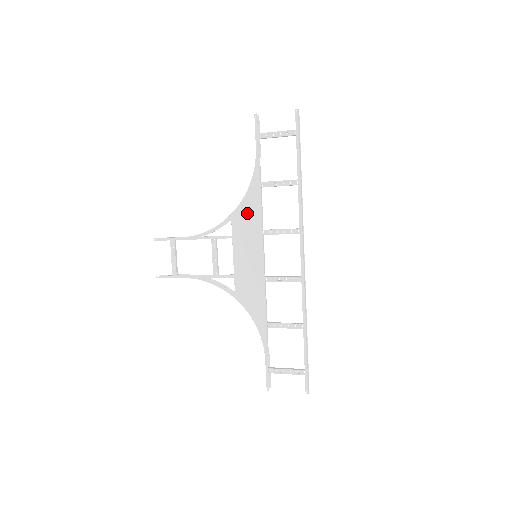
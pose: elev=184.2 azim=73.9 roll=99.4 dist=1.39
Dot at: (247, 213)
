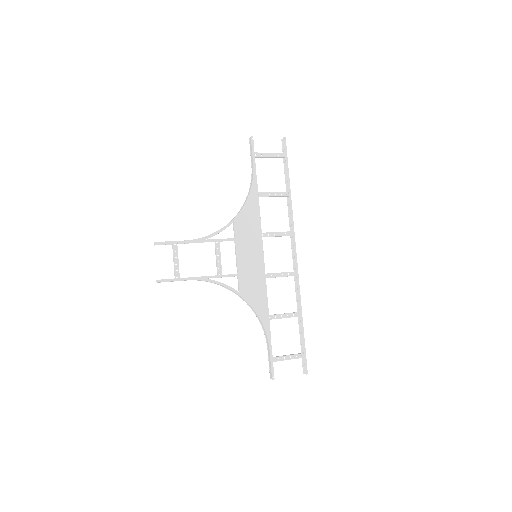
Dot at: (248, 218)
